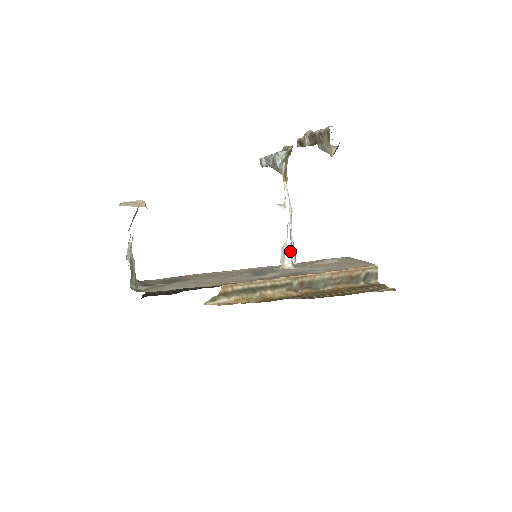
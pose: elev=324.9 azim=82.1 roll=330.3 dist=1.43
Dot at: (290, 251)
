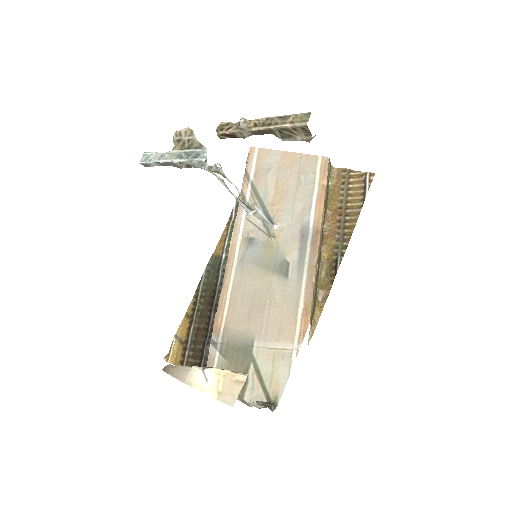
Dot at: (267, 219)
